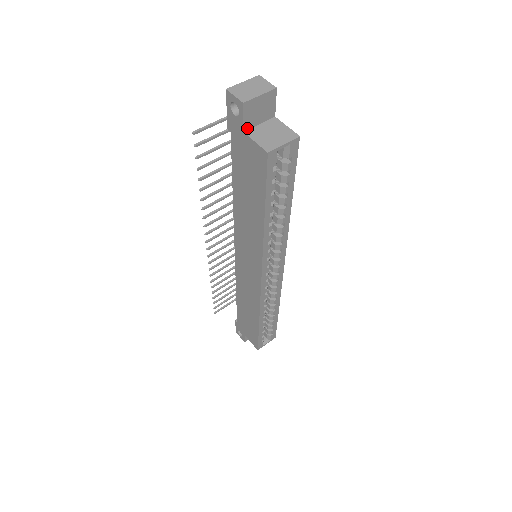
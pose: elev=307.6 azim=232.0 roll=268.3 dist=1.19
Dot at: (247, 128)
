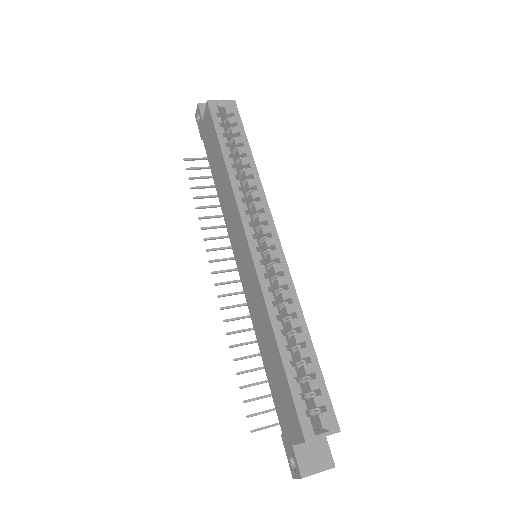
Dot at: occluded
